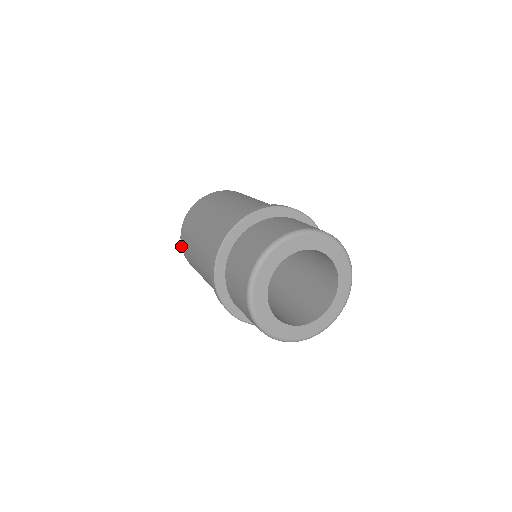
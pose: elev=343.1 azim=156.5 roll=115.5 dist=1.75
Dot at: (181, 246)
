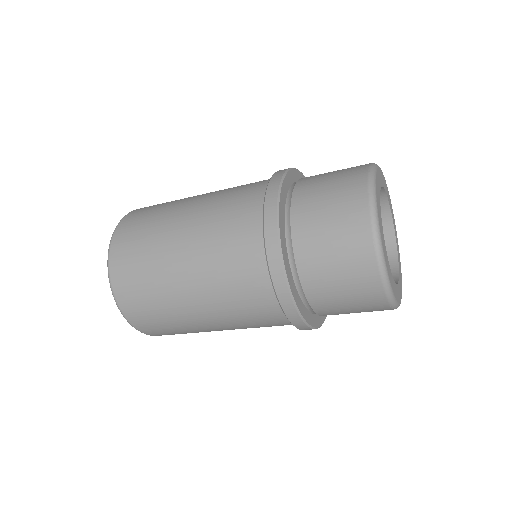
Dot at: (124, 216)
